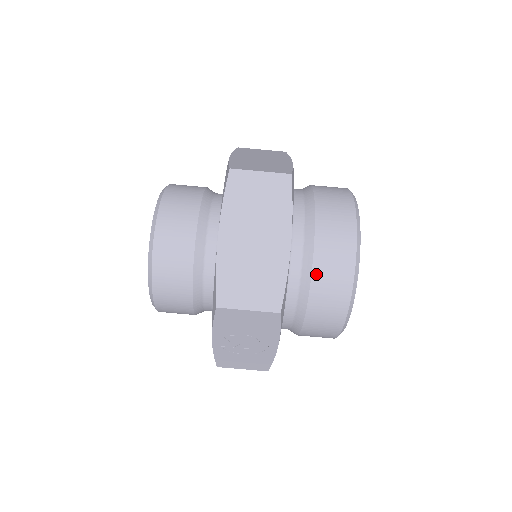
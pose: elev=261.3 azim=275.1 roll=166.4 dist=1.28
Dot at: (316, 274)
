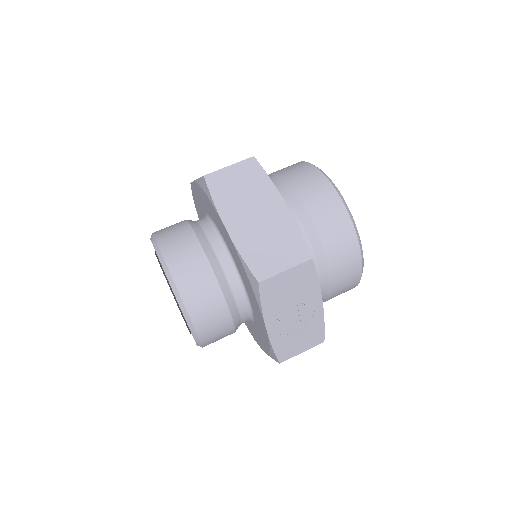
Dot at: (317, 224)
